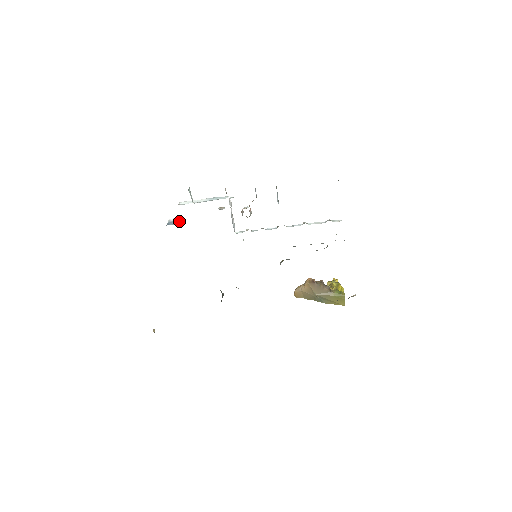
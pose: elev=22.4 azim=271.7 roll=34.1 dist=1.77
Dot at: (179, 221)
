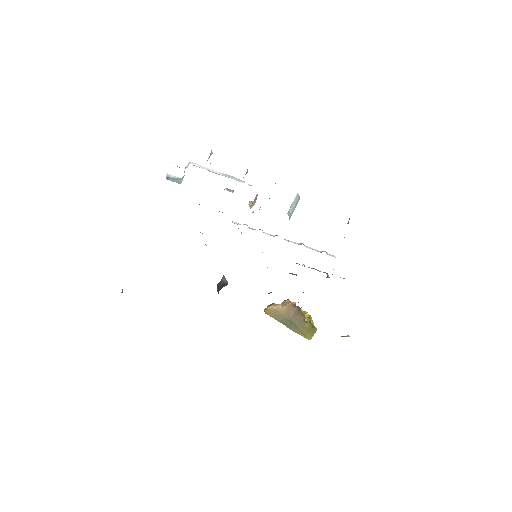
Dot at: (181, 181)
